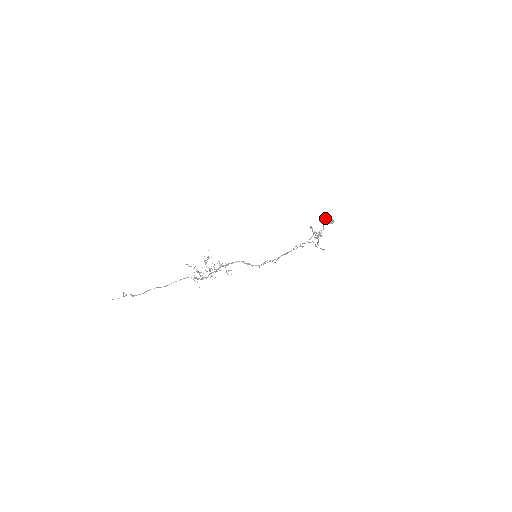
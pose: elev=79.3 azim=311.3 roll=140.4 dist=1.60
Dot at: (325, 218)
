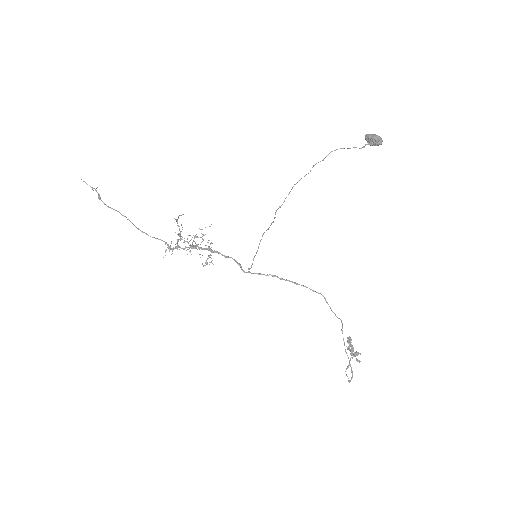
Dot at: (372, 134)
